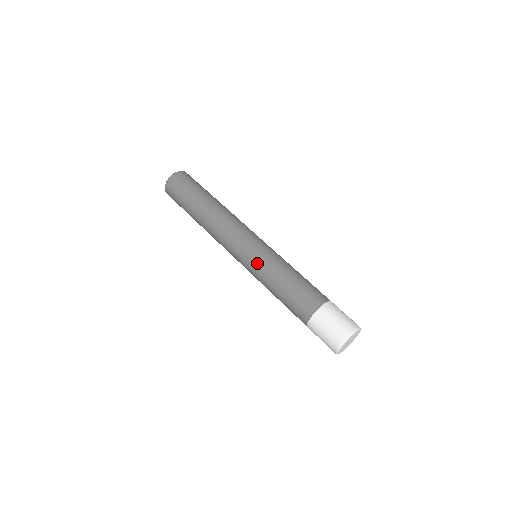
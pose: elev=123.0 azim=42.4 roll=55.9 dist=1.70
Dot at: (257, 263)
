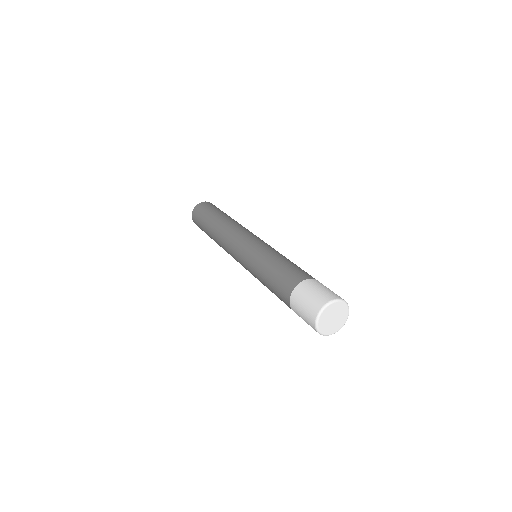
Dot at: (257, 248)
